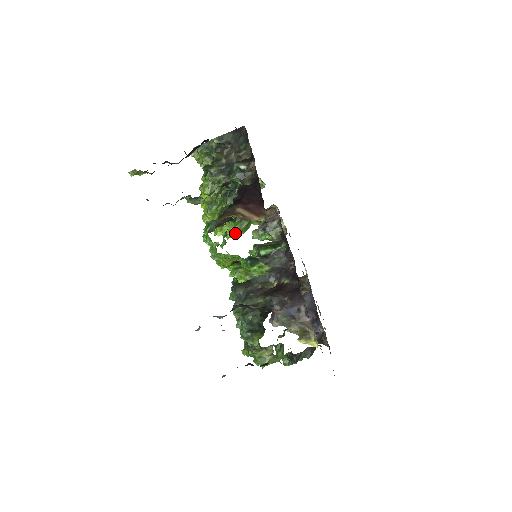
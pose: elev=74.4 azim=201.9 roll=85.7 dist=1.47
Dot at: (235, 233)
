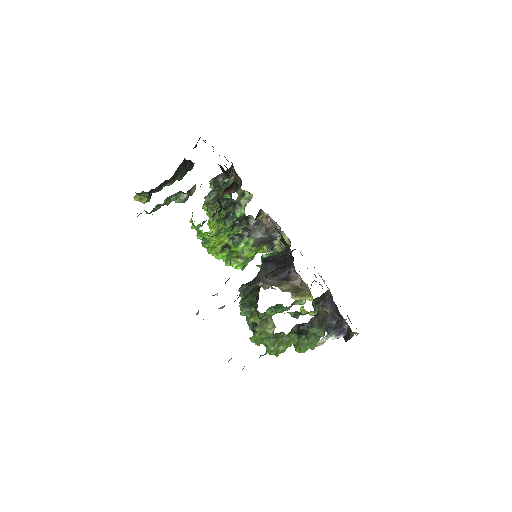
Dot at: occluded
